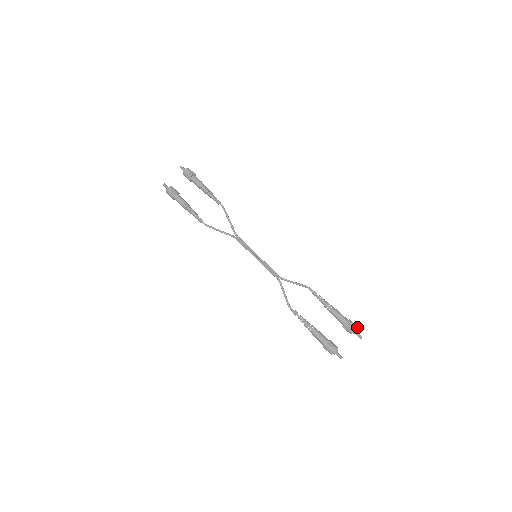
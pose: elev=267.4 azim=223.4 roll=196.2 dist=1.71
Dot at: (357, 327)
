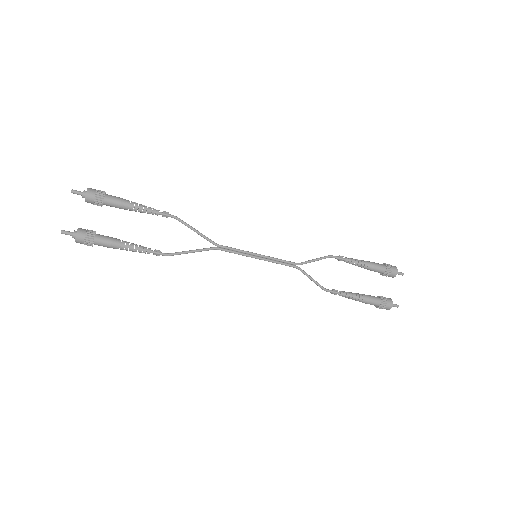
Dot at: (395, 266)
